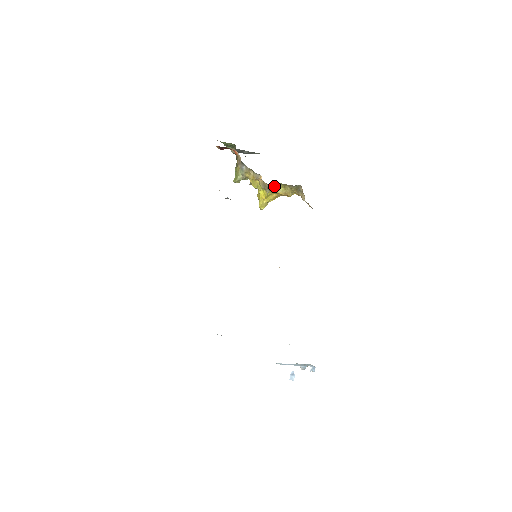
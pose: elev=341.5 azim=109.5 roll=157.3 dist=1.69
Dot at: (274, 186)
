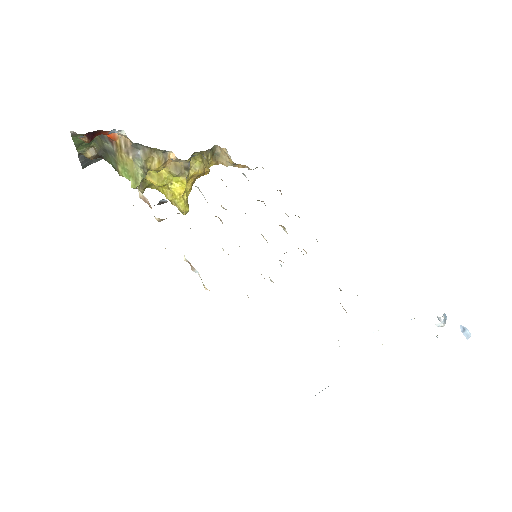
Dot at: occluded
